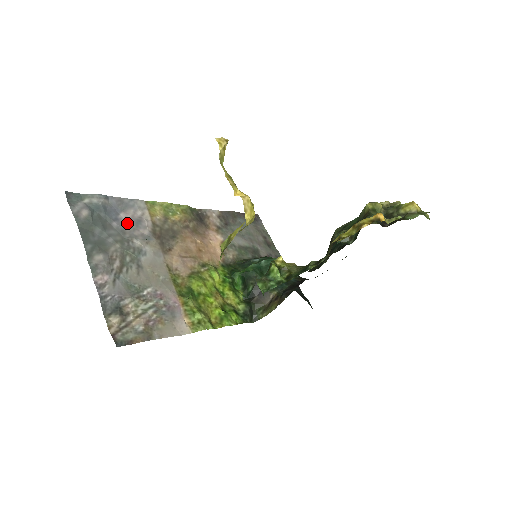
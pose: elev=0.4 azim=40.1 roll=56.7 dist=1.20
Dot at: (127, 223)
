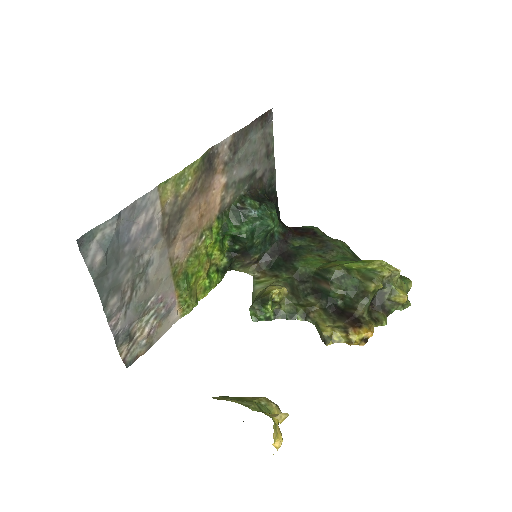
Dot at: (138, 236)
